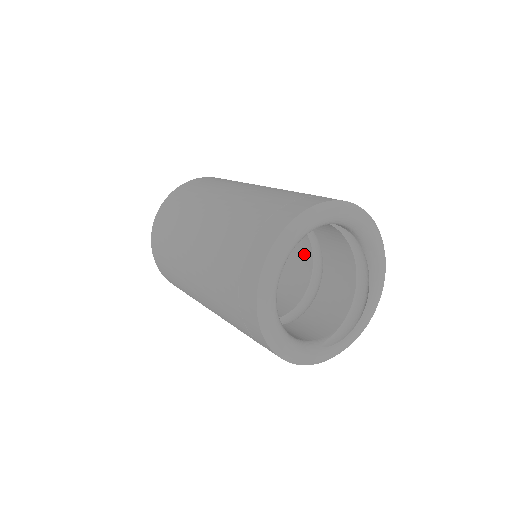
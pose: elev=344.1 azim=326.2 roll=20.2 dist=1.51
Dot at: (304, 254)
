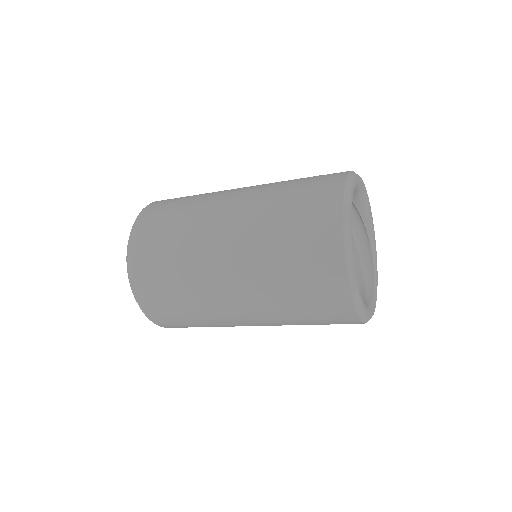
Dot at: occluded
